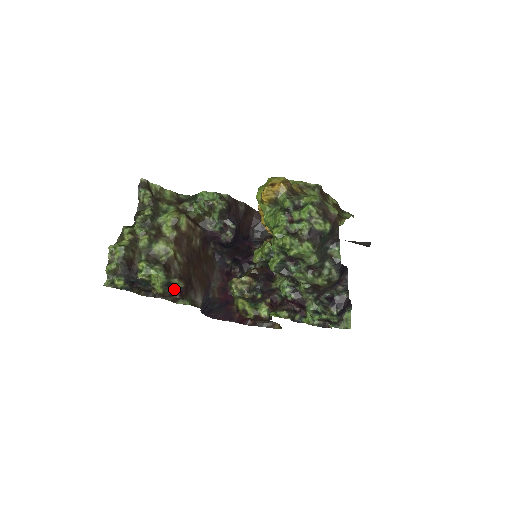
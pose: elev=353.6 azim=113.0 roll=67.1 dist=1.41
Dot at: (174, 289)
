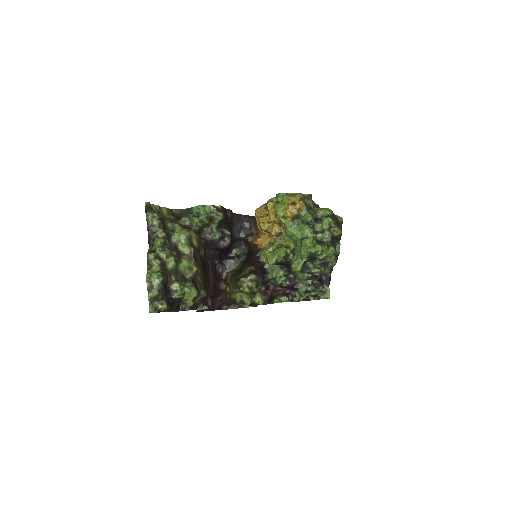
Dot at: (199, 299)
